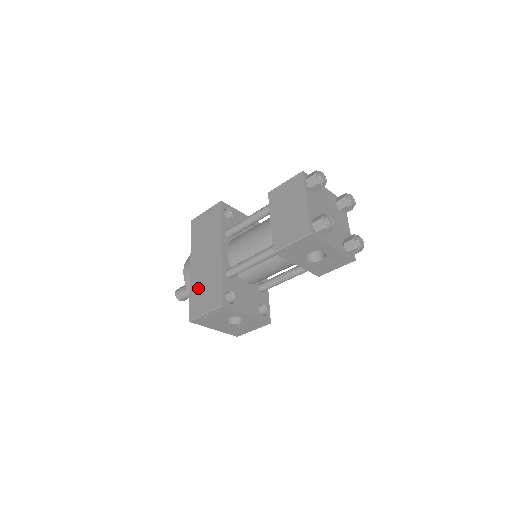
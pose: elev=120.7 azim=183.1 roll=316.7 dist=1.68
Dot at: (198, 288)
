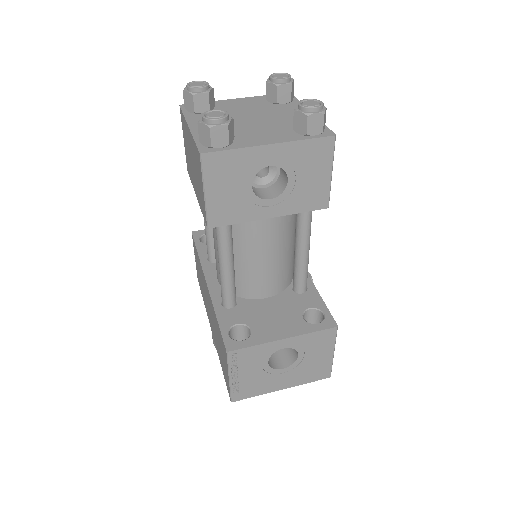
Dot at: (218, 350)
